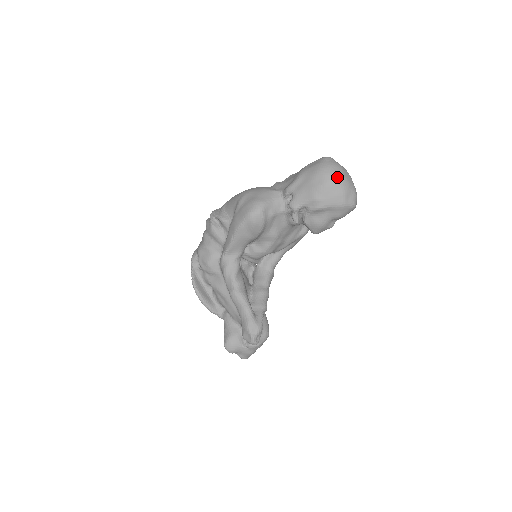
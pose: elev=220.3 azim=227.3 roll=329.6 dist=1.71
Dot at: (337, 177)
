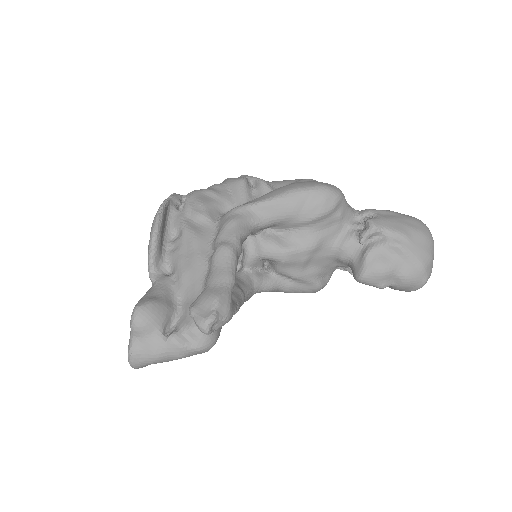
Dot at: (432, 238)
